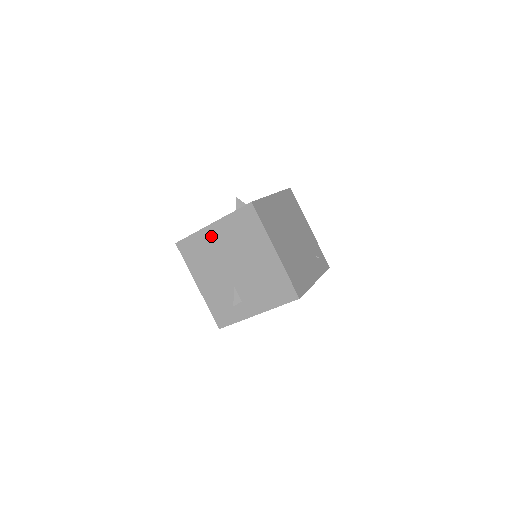
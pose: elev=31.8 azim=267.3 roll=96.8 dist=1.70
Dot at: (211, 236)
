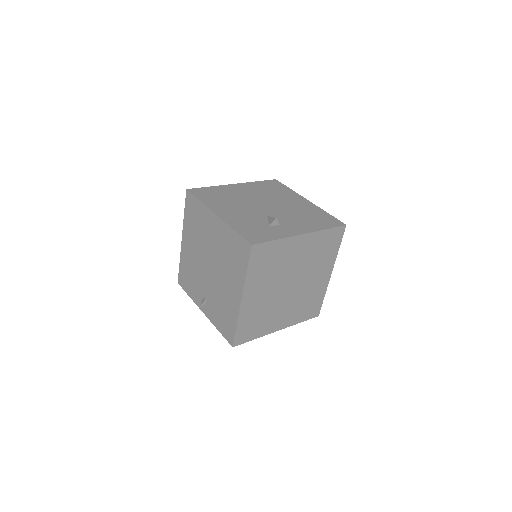
Dot at: (234, 189)
